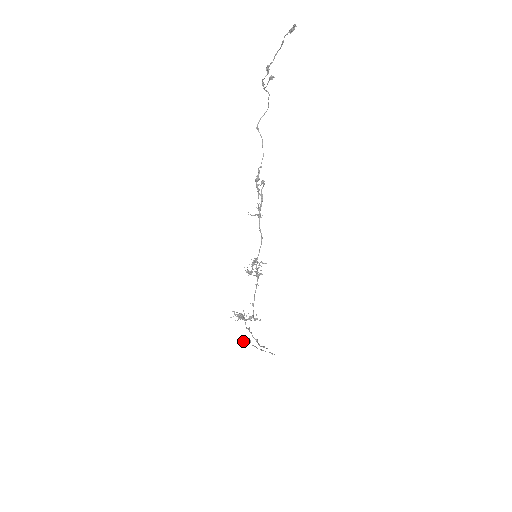
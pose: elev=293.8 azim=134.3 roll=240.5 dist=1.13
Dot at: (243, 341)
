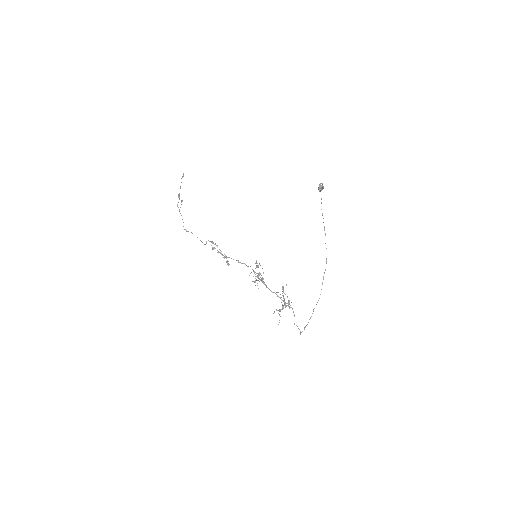
Dot at: (321, 183)
